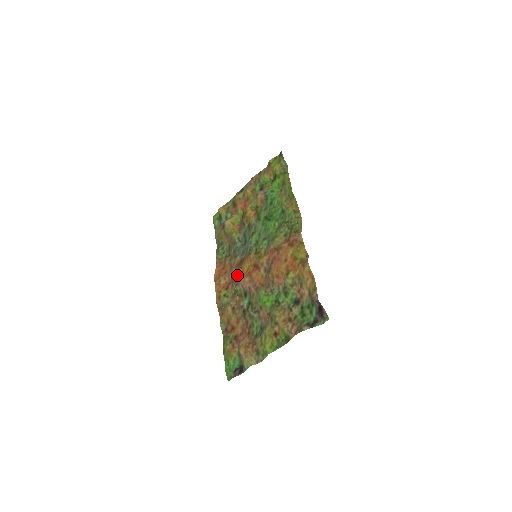
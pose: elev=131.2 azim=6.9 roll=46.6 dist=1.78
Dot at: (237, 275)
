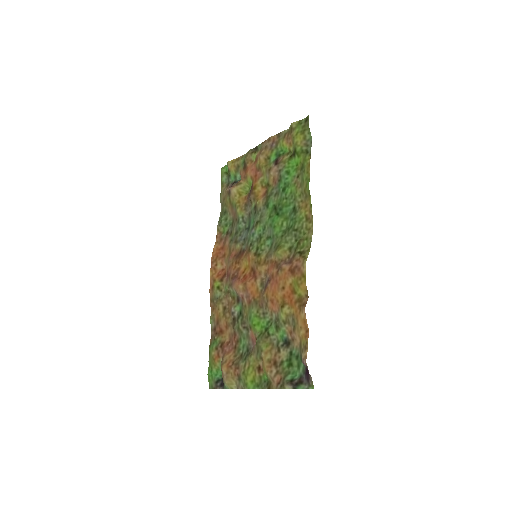
Dot at: (233, 272)
